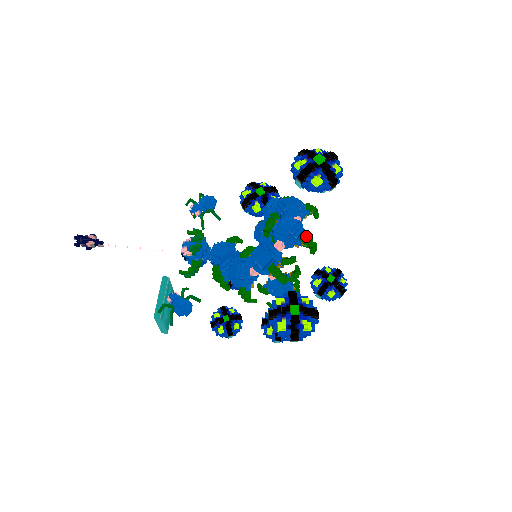
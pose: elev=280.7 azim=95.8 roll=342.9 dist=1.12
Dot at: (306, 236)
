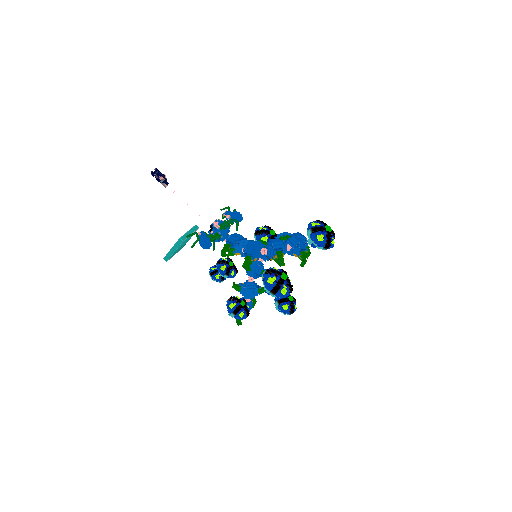
Dot at: (305, 253)
